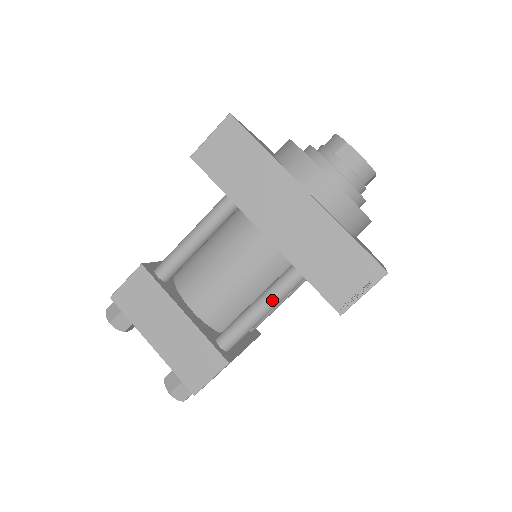
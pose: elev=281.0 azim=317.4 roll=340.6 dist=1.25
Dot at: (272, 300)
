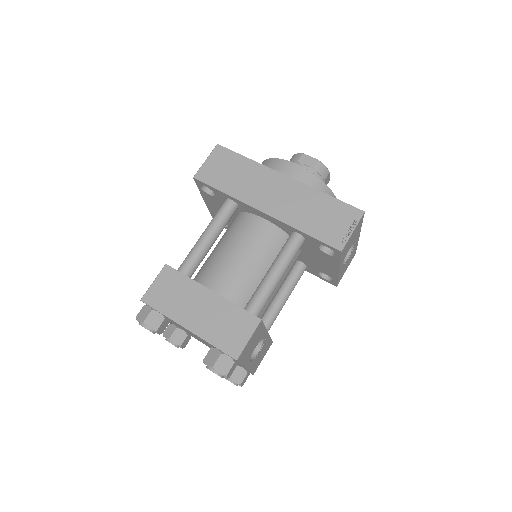
Dot at: (283, 262)
